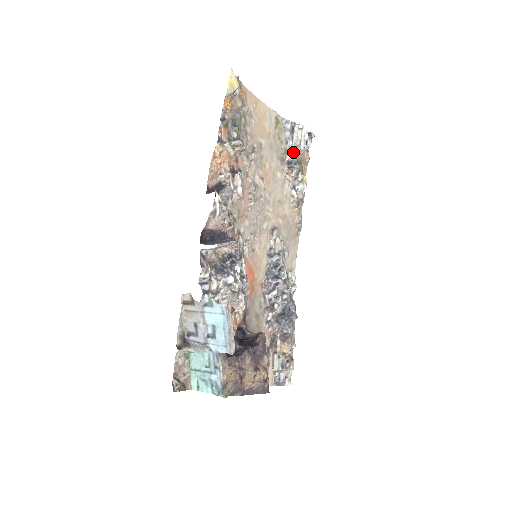
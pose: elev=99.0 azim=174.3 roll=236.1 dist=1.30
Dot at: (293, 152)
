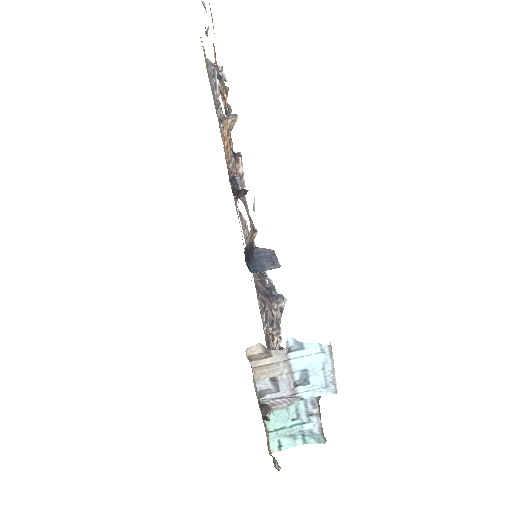
Dot at: (220, 105)
